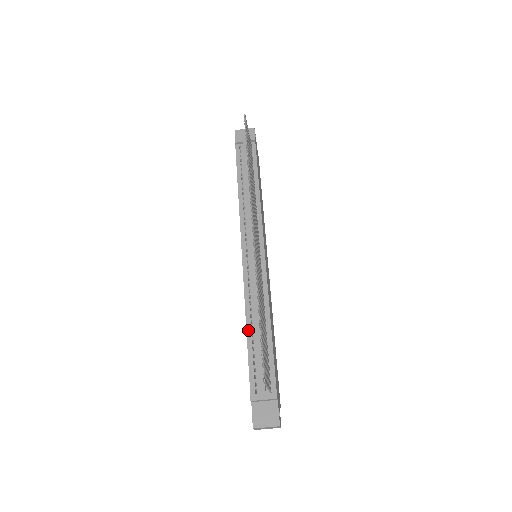
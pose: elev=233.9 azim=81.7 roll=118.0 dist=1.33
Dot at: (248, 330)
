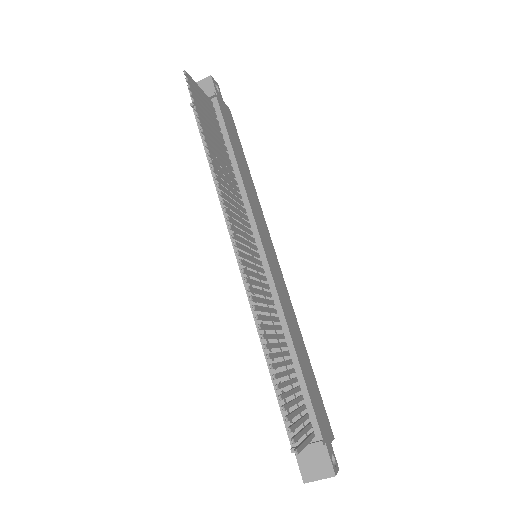
Dot at: (268, 361)
